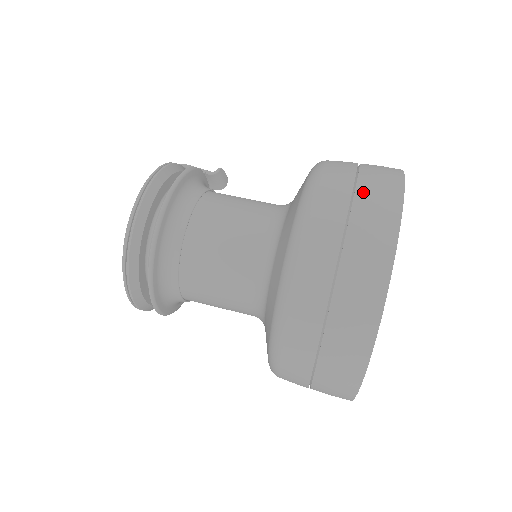
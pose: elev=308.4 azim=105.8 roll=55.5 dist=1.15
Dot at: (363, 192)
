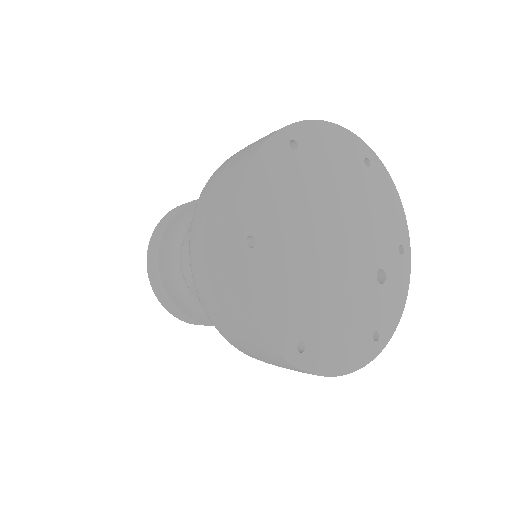
Dot at: occluded
